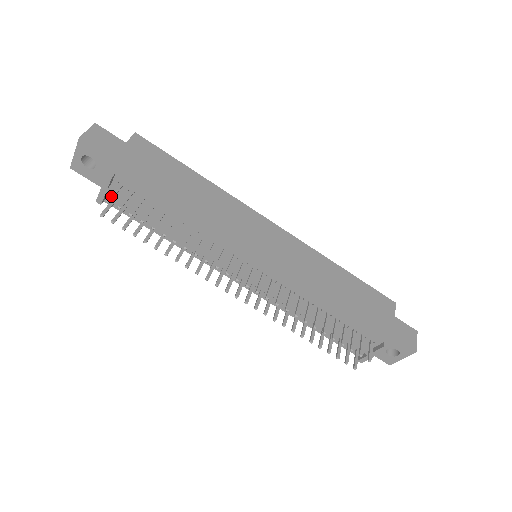
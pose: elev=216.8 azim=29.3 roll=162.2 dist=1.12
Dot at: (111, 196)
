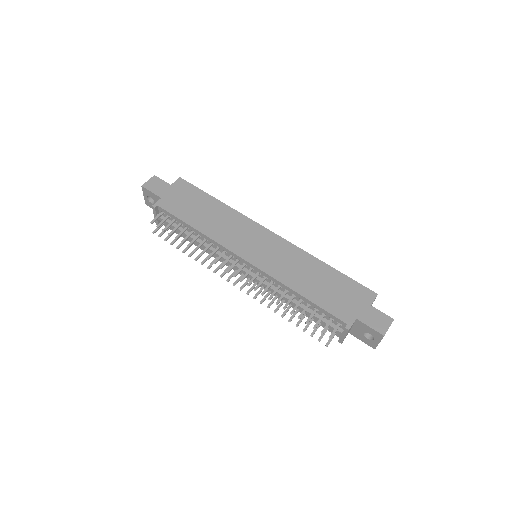
Dot at: (154, 220)
